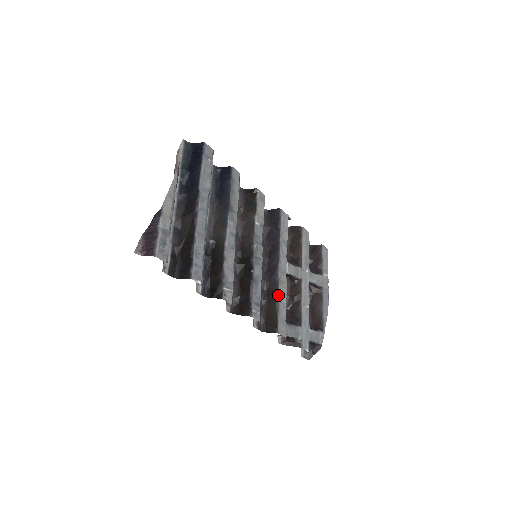
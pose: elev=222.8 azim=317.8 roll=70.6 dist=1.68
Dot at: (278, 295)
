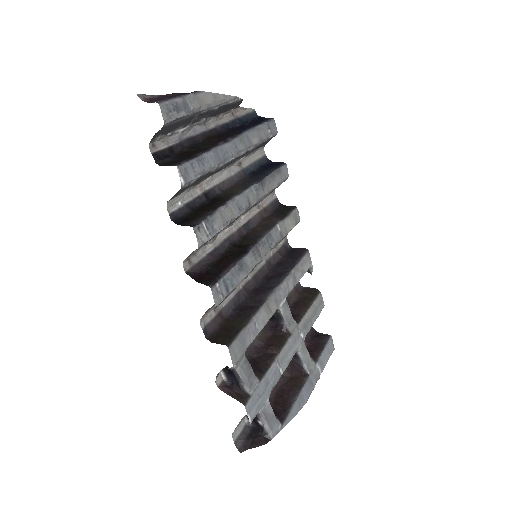
Dot at: (256, 312)
